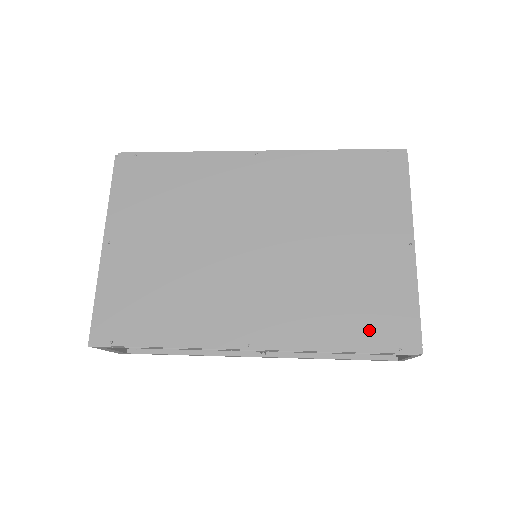
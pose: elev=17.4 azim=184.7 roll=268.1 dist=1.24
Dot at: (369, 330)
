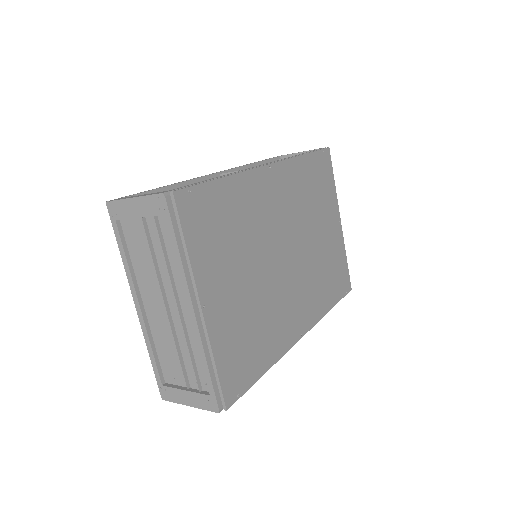
Dot at: (337, 288)
